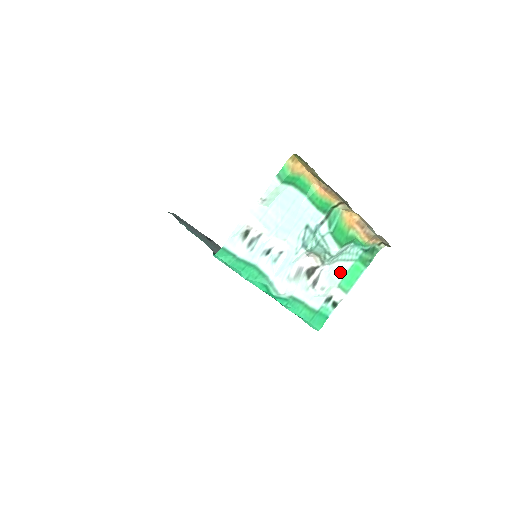
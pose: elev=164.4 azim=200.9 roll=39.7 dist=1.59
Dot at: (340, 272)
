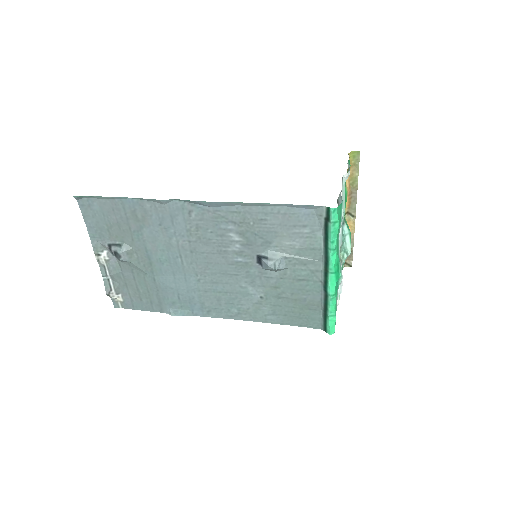
Dot at: occluded
